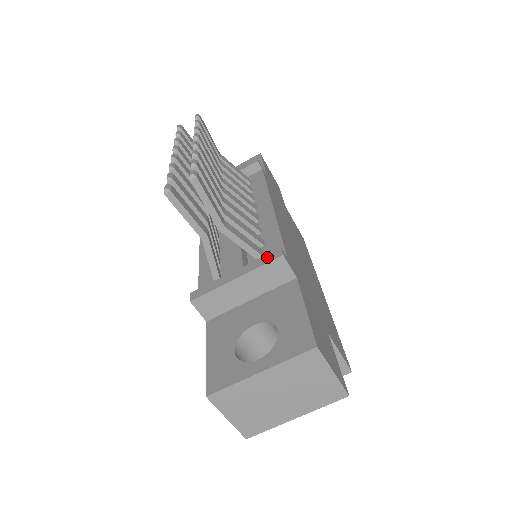
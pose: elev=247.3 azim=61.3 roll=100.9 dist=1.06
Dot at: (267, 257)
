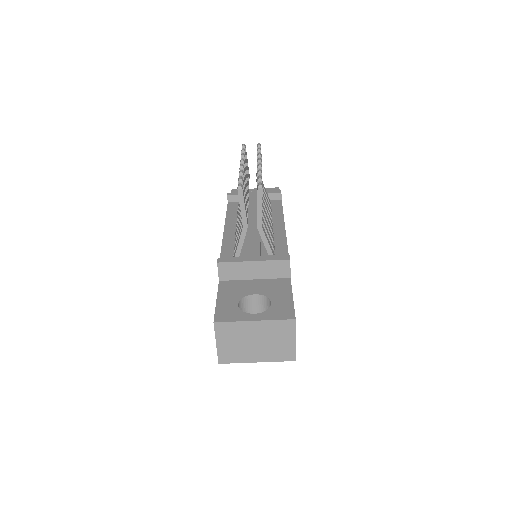
Dot at: (279, 257)
